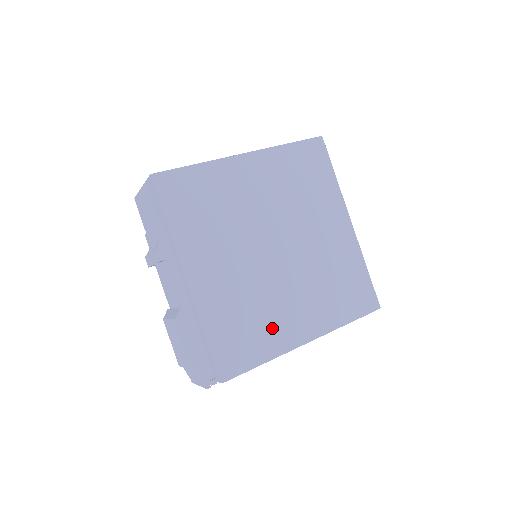
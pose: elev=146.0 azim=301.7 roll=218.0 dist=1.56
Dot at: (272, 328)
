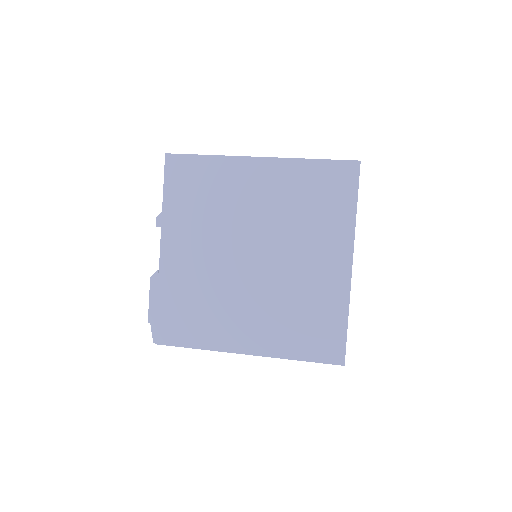
Dot at: (216, 324)
